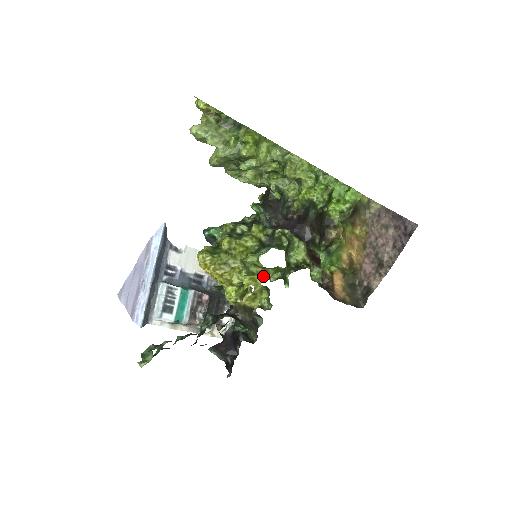
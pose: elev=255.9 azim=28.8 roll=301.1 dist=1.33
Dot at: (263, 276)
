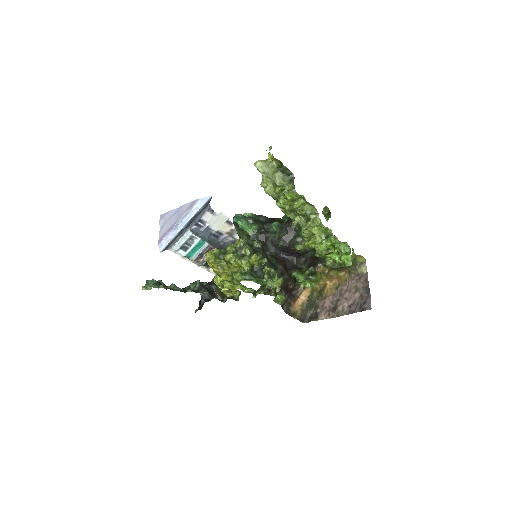
Dot at: (240, 287)
